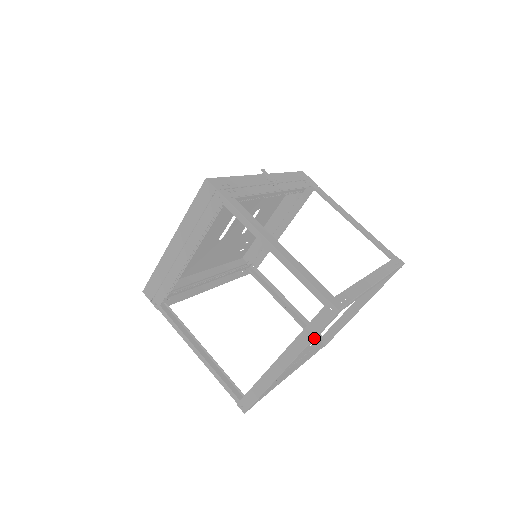
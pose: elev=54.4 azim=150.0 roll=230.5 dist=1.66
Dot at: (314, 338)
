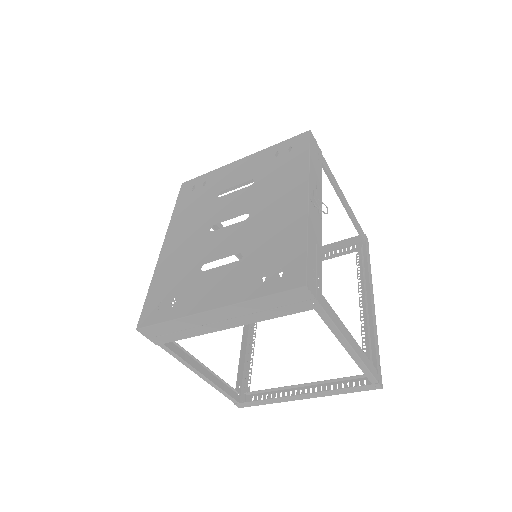
Dot at: (345, 392)
